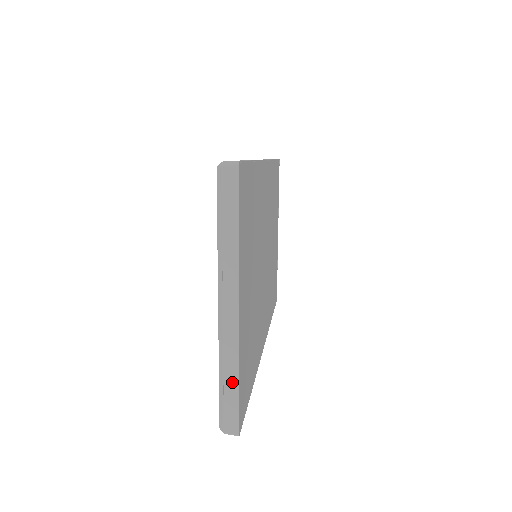
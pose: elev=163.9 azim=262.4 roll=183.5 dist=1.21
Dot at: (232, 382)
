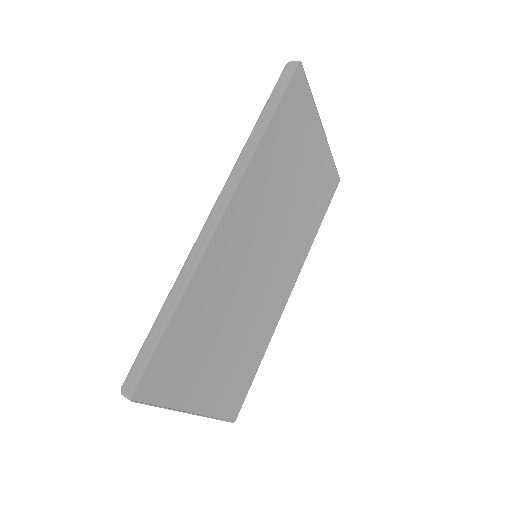
Dot at: occluded
